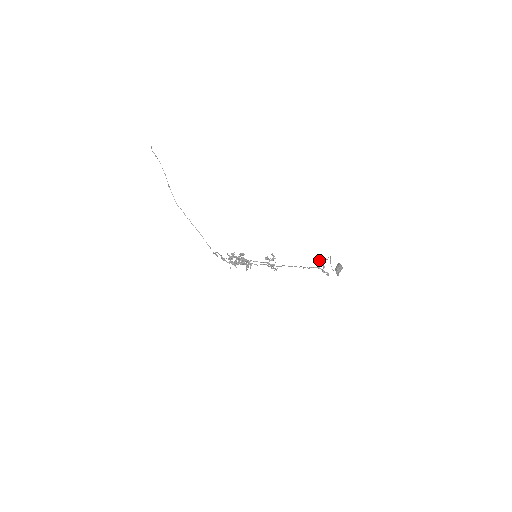
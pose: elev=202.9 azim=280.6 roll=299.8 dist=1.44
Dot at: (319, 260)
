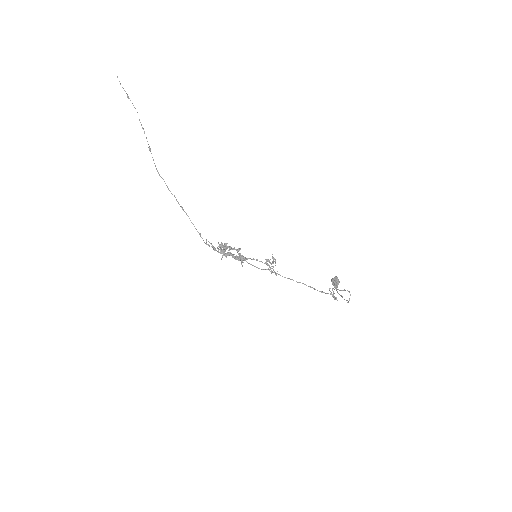
Dot at: (334, 289)
